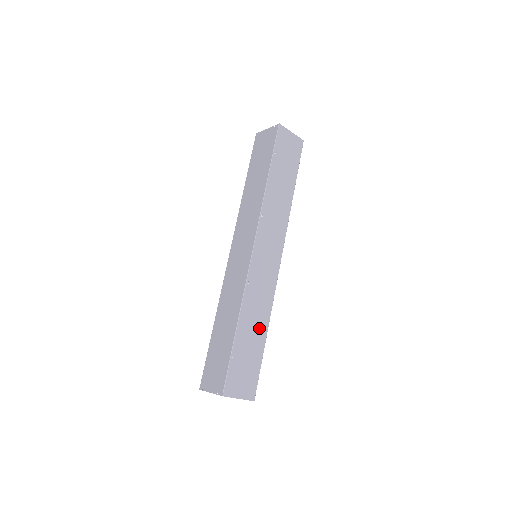
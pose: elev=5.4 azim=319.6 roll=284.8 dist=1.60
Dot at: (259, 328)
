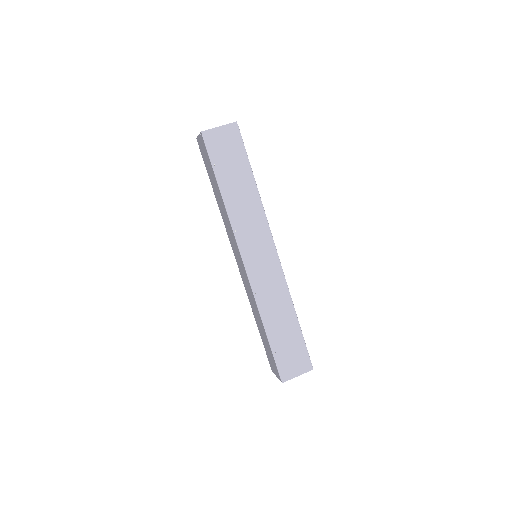
Dot at: (287, 318)
